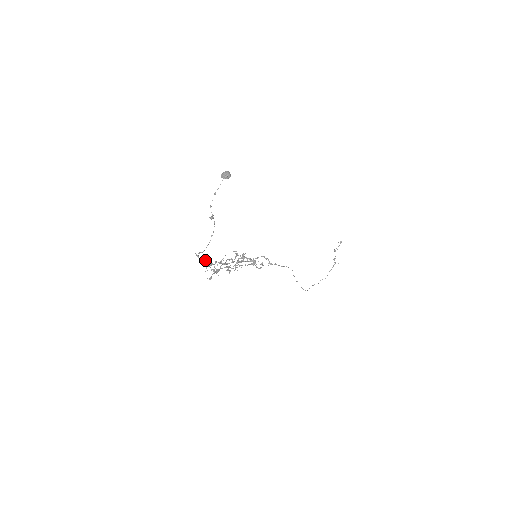
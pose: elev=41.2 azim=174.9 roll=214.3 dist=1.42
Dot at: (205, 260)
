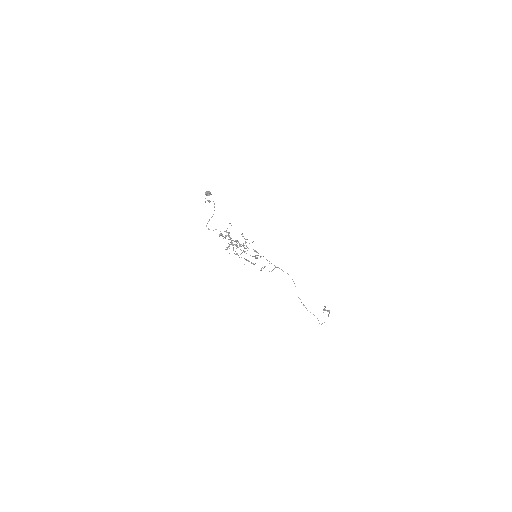
Dot at: (216, 229)
